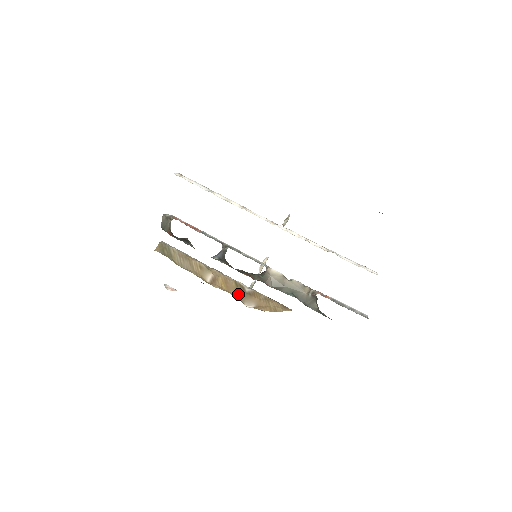
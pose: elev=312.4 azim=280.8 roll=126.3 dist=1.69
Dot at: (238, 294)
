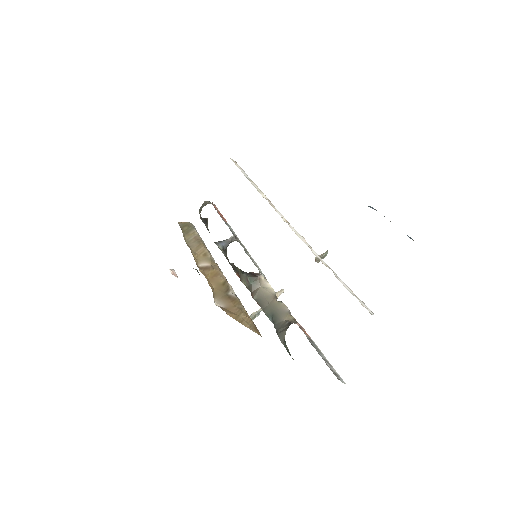
Dot at: (217, 289)
